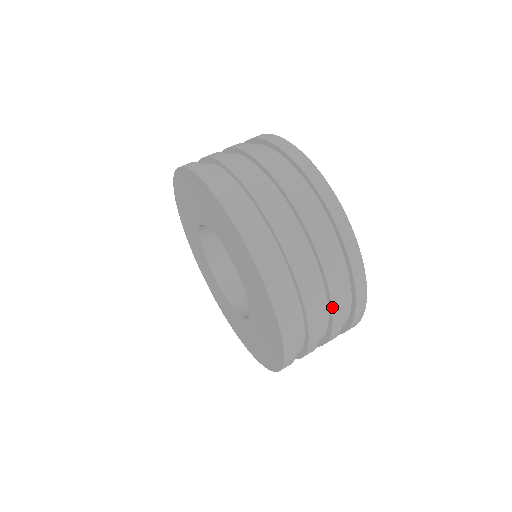
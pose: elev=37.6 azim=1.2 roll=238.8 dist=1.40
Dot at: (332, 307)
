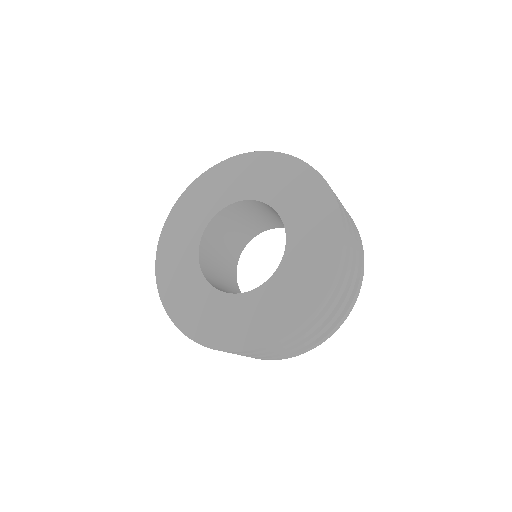
Dot at: (353, 278)
